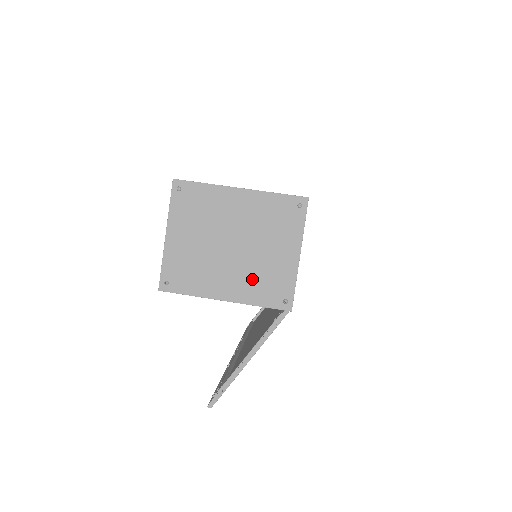
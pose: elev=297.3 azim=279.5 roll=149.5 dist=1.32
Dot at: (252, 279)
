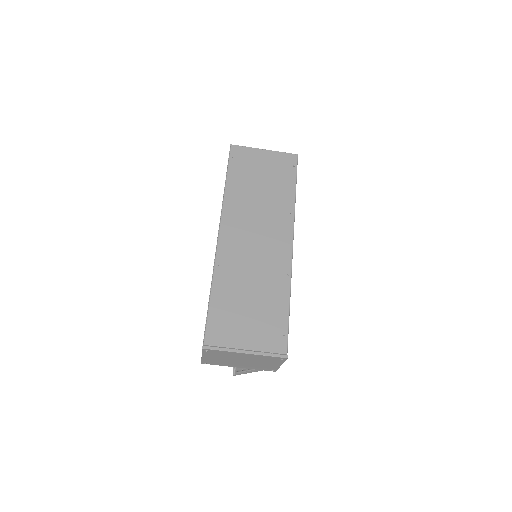
Dot at: (254, 366)
